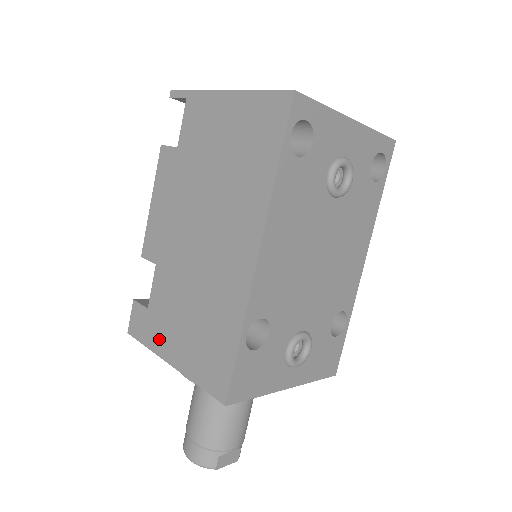
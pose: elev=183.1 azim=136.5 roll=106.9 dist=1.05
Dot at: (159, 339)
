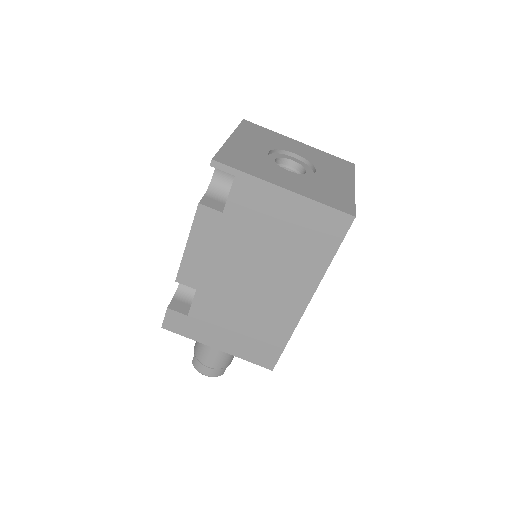
Dot at: (204, 335)
